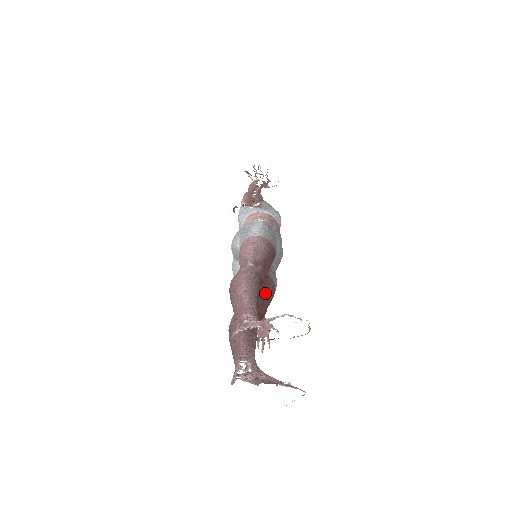
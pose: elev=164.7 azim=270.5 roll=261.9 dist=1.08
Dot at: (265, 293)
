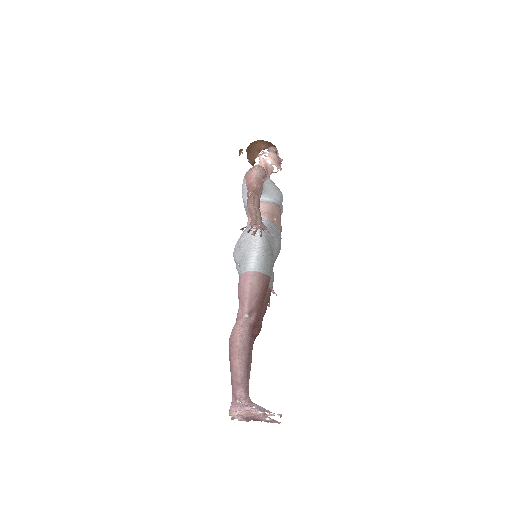
Dot at: (261, 311)
